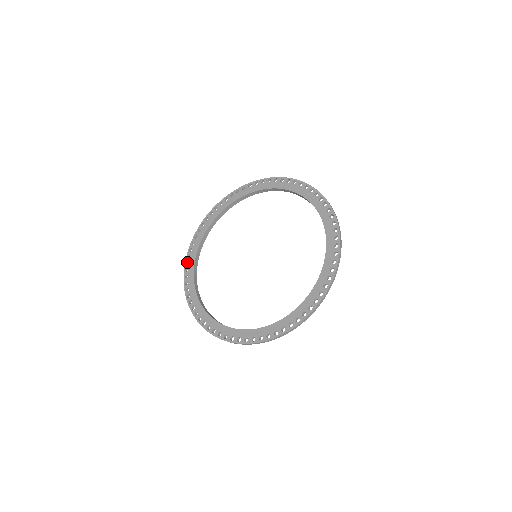
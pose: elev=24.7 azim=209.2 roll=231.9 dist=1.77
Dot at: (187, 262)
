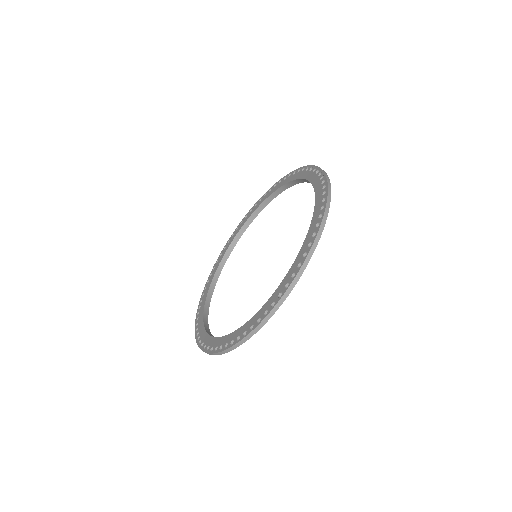
Dot at: (199, 343)
